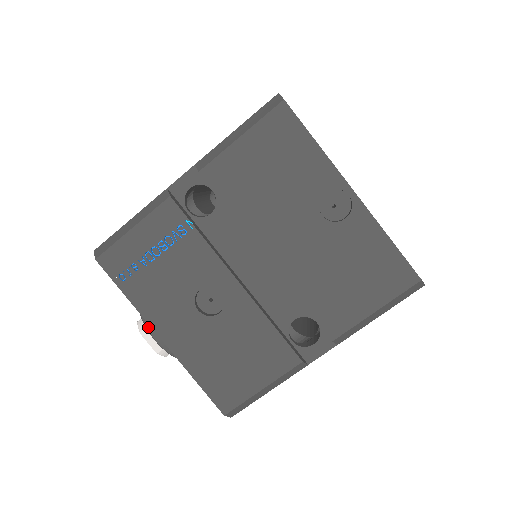
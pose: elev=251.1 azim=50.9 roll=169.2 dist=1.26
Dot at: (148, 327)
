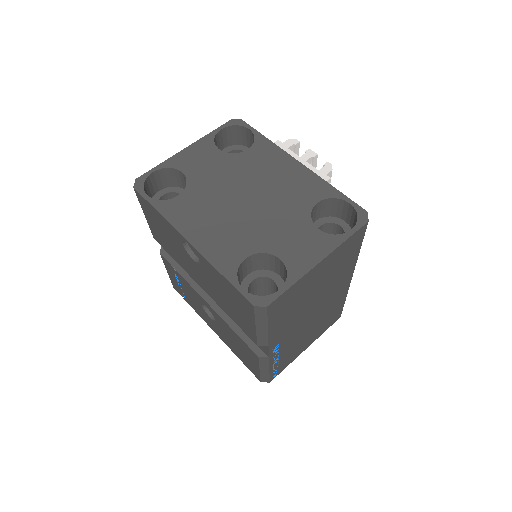
Dot at: occluded
